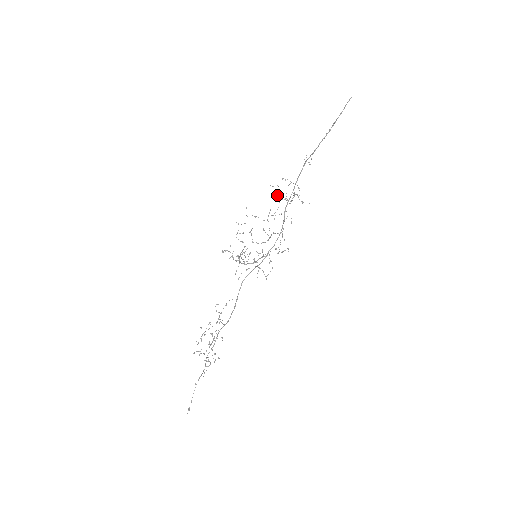
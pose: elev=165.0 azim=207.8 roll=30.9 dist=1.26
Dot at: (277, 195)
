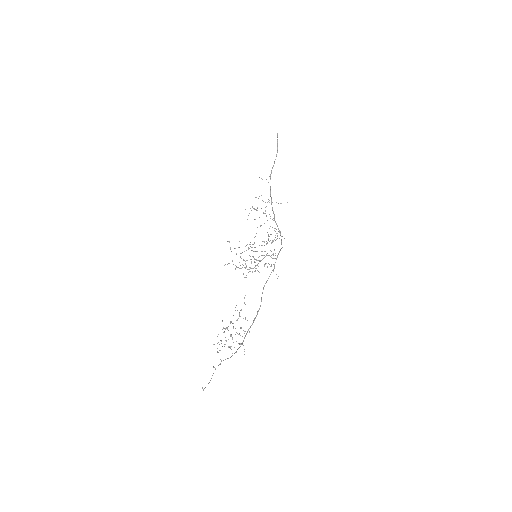
Dot at: occluded
